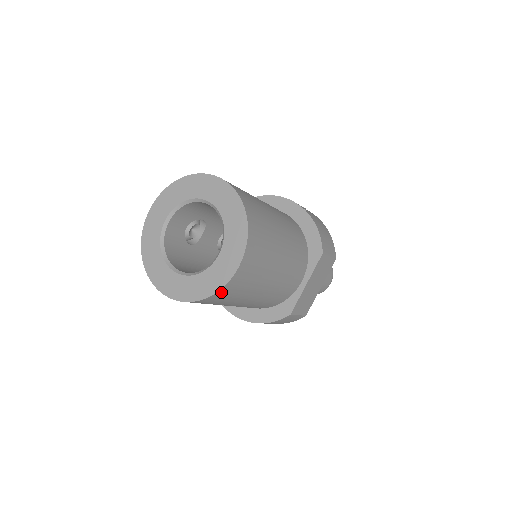
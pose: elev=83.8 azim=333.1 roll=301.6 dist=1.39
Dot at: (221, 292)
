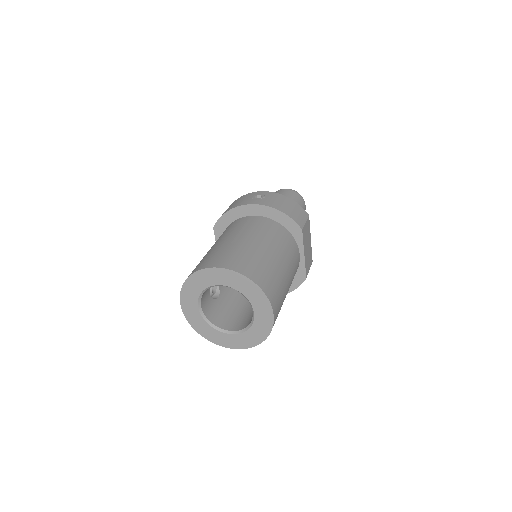
Dot at: occluded
